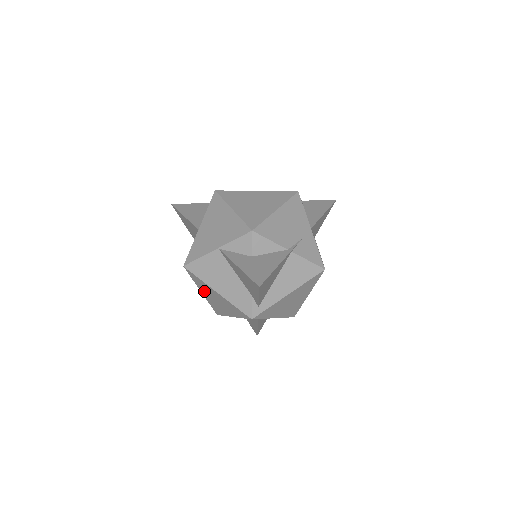
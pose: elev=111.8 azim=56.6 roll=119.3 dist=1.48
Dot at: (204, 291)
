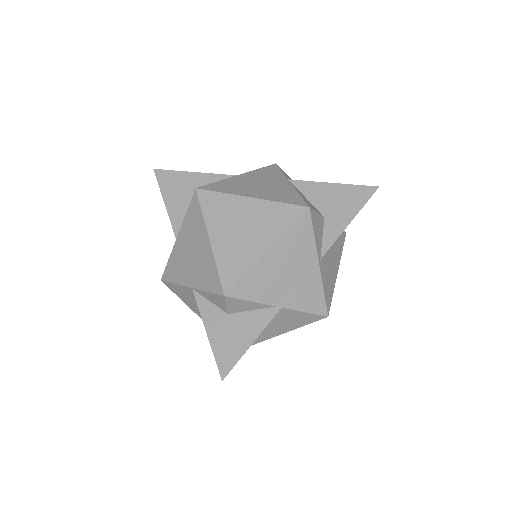
Dot at: occluded
